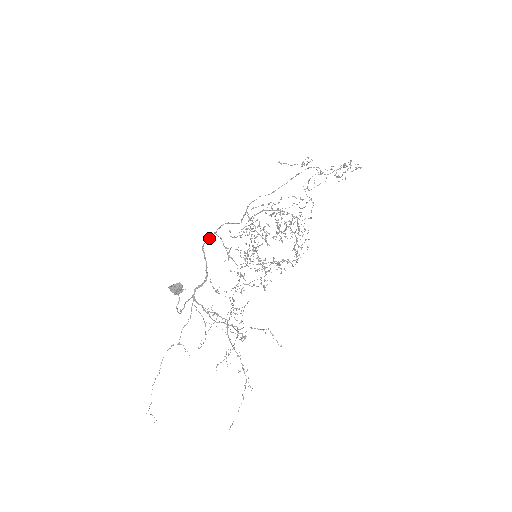
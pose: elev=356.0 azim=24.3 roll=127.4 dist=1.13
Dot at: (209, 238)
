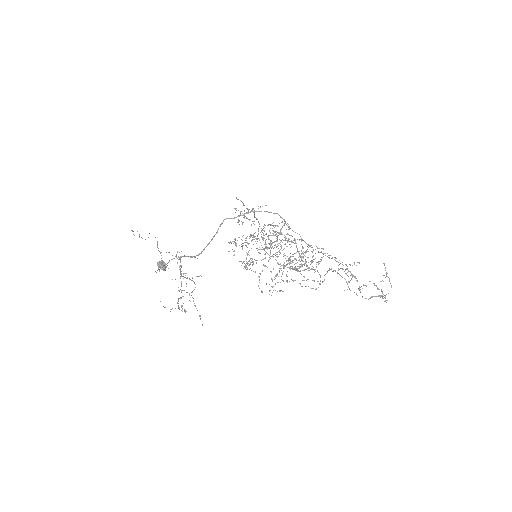
Dot at: occluded
